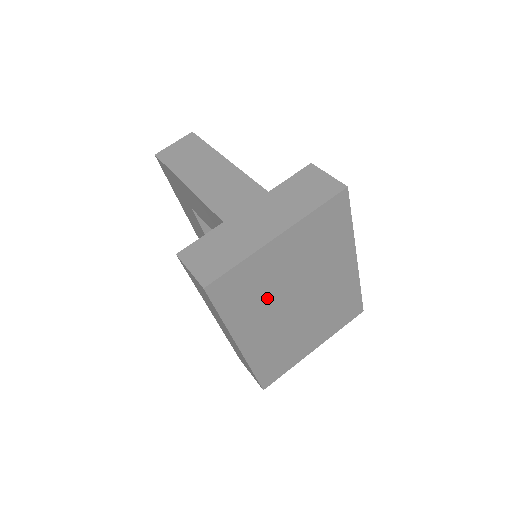
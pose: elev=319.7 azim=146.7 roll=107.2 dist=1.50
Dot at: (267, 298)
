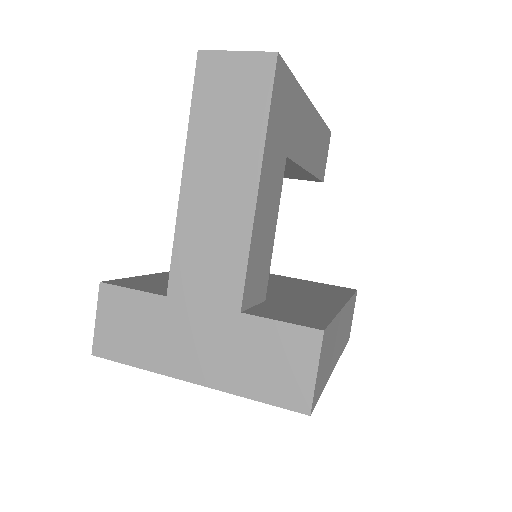
Dot at: occluded
